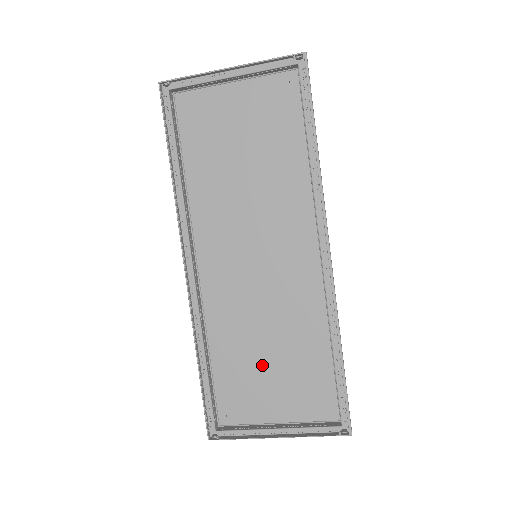
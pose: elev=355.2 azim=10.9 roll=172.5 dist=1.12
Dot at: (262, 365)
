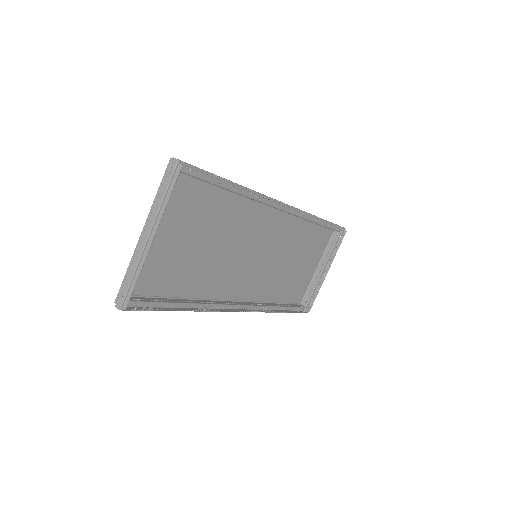
Dot at: (295, 269)
